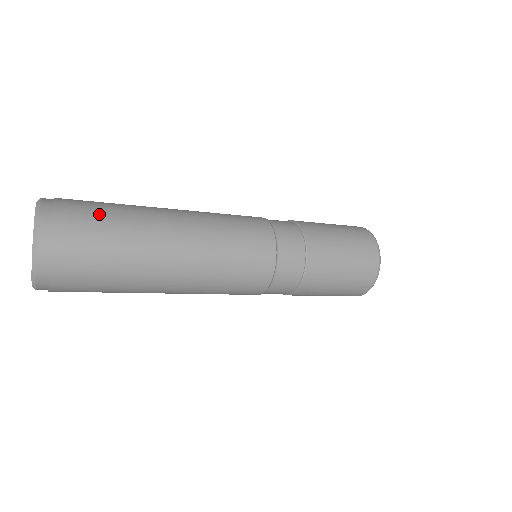
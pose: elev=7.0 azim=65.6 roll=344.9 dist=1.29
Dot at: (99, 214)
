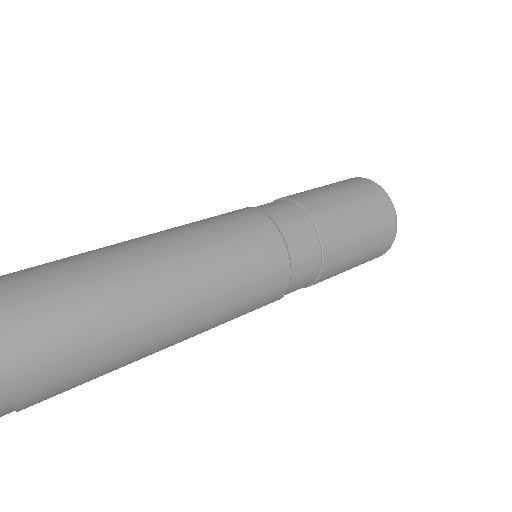
Dot at: (74, 363)
